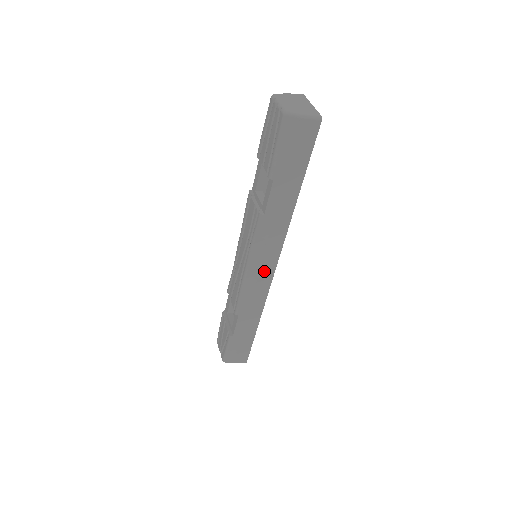
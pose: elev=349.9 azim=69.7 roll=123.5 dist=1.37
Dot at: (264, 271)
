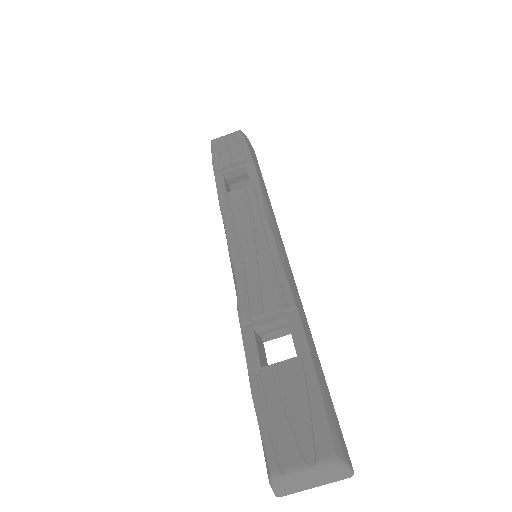
Dot at: (283, 251)
